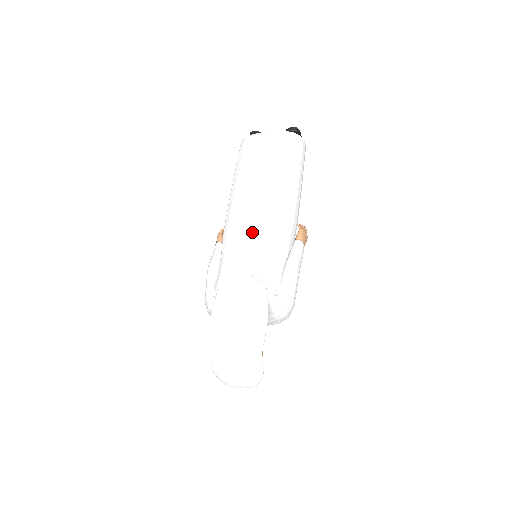
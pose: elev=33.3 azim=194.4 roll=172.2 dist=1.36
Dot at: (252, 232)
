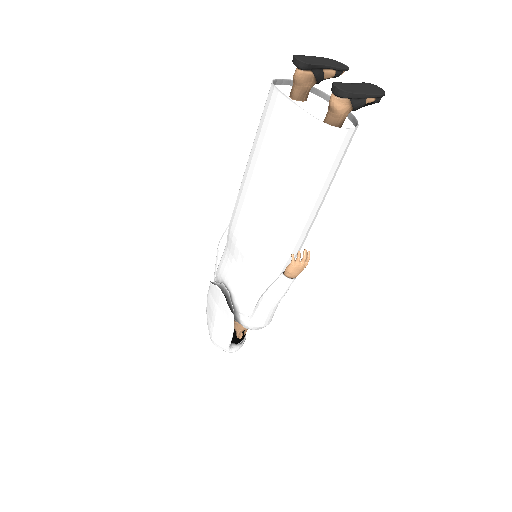
Dot at: (240, 250)
